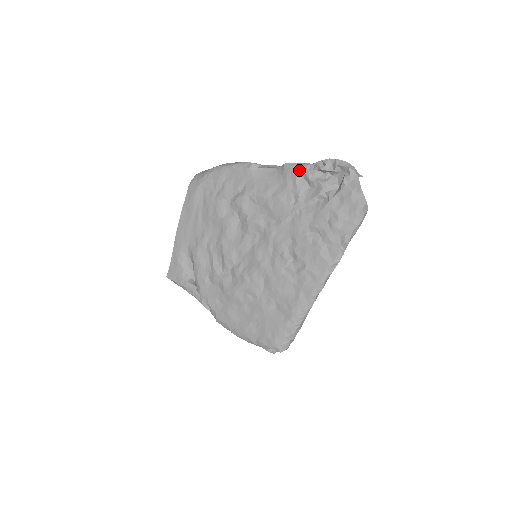
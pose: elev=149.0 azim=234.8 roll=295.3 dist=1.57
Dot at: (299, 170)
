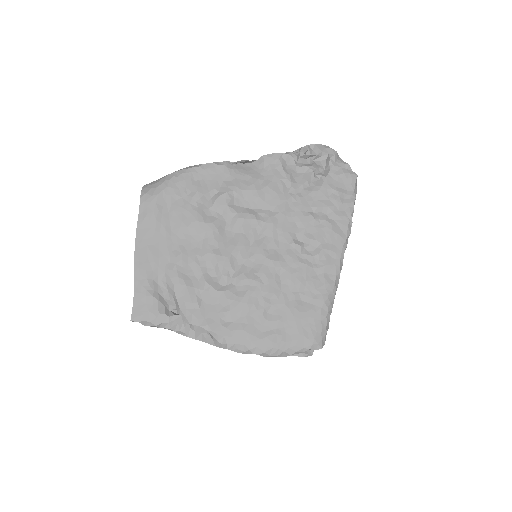
Dot at: (282, 159)
